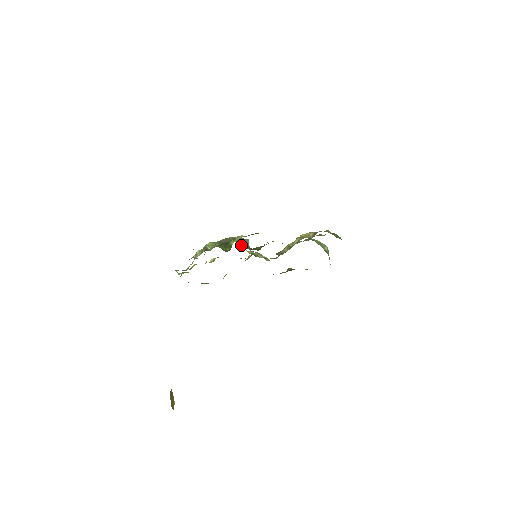
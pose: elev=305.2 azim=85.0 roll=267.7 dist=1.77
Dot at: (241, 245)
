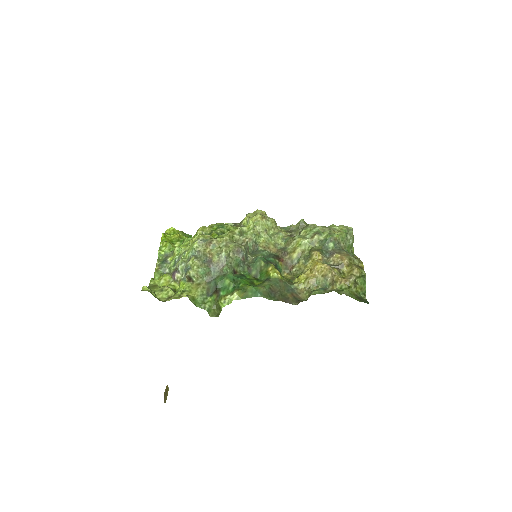
Dot at: (236, 272)
